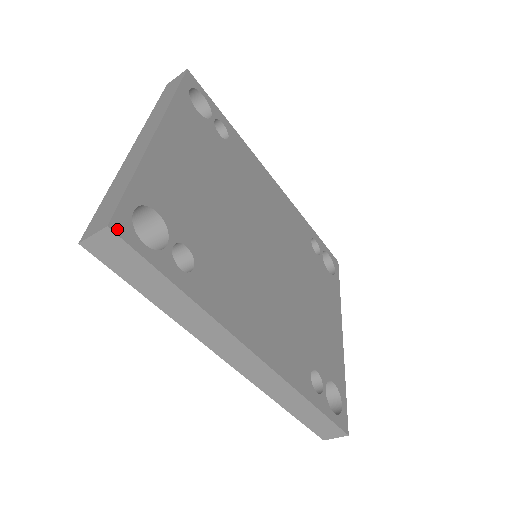
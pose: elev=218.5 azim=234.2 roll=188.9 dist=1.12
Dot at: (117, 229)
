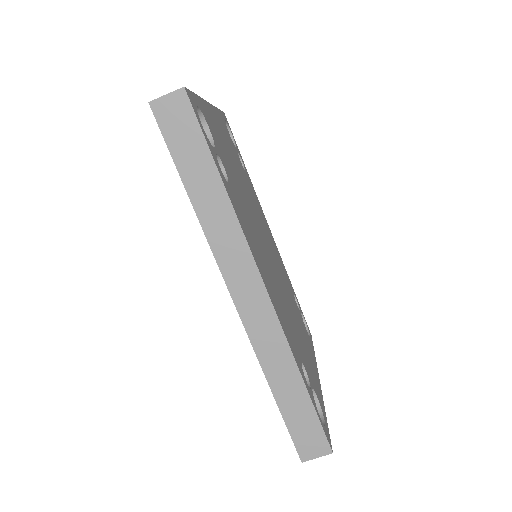
Dot at: (189, 96)
